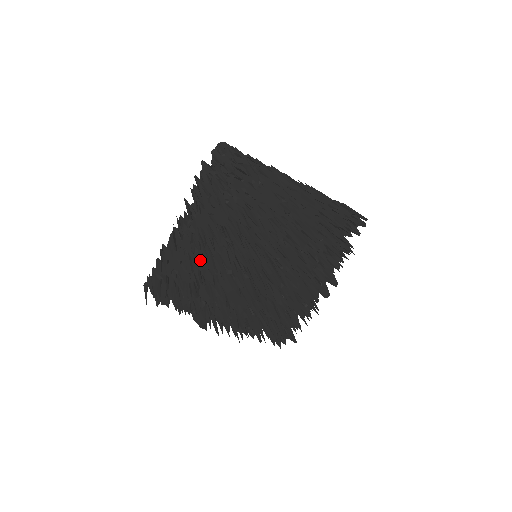
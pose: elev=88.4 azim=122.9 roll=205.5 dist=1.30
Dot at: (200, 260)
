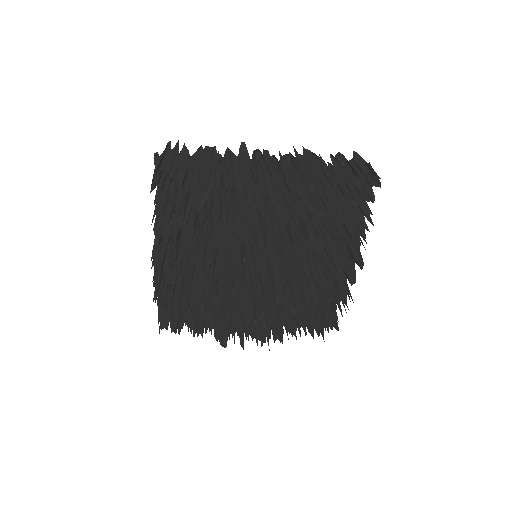
Dot at: occluded
